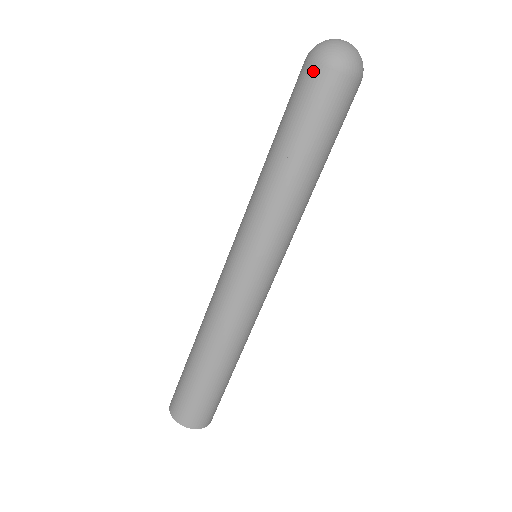
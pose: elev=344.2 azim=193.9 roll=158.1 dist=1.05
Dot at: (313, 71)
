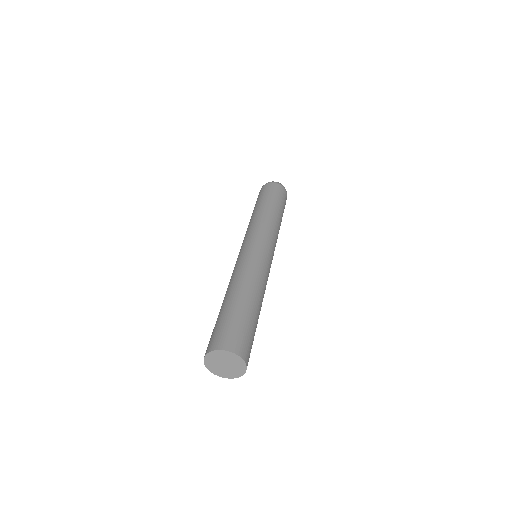
Dot at: (277, 186)
